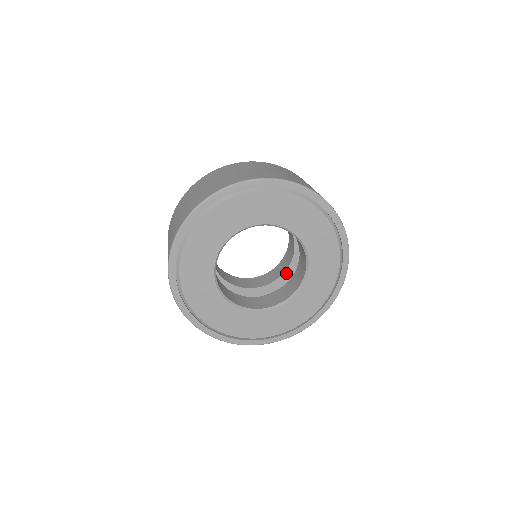
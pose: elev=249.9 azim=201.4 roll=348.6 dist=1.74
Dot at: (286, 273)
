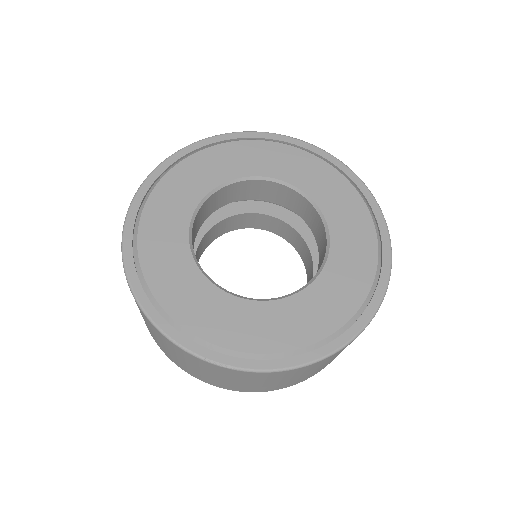
Dot at: occluded
